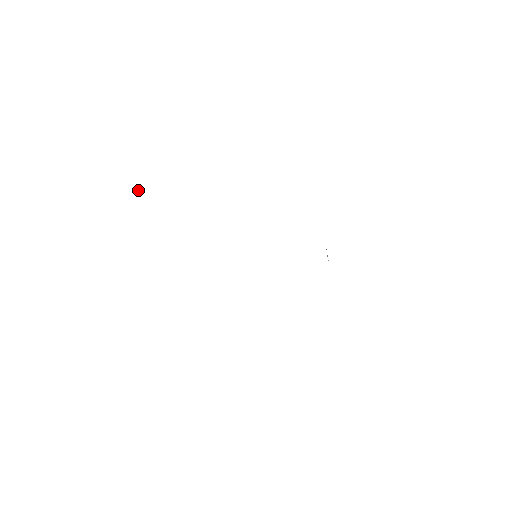
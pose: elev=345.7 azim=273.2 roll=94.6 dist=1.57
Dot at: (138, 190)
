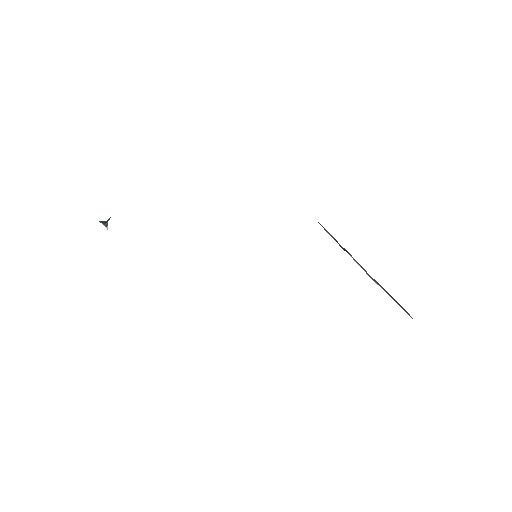
Dot at: (107, 221)
